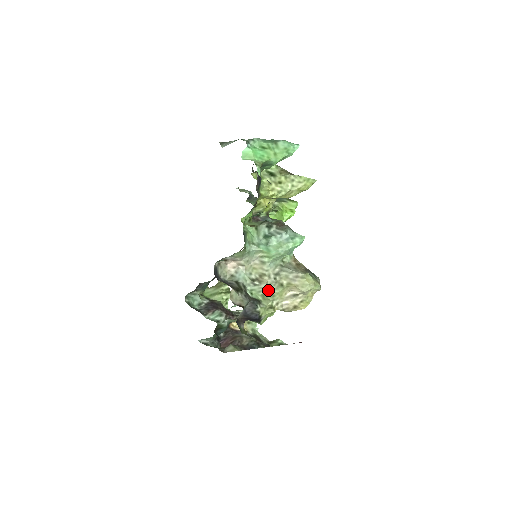
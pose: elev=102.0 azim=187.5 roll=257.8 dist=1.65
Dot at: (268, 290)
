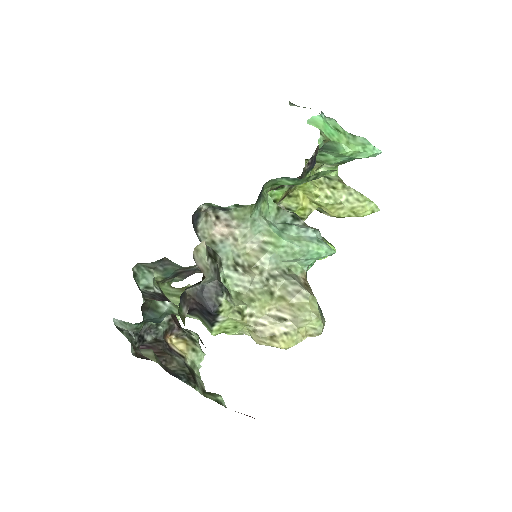
Dot at: (249, 289)
